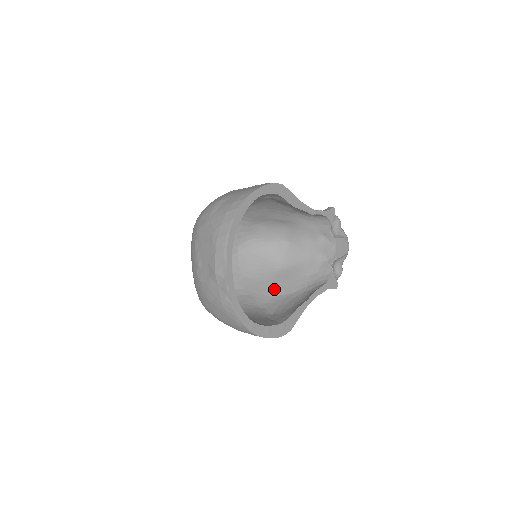
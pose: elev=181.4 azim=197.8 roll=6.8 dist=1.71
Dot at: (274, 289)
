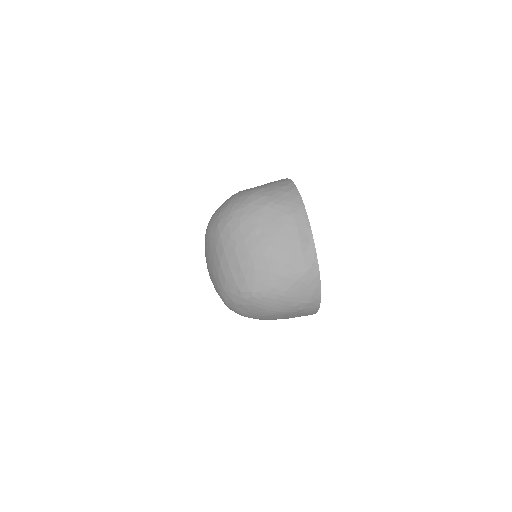
Dot at: occluded
